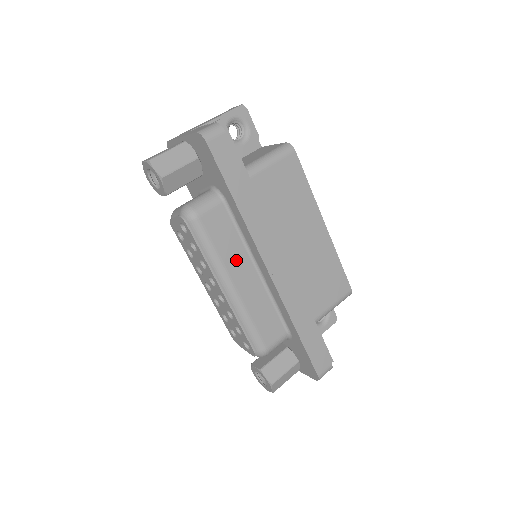
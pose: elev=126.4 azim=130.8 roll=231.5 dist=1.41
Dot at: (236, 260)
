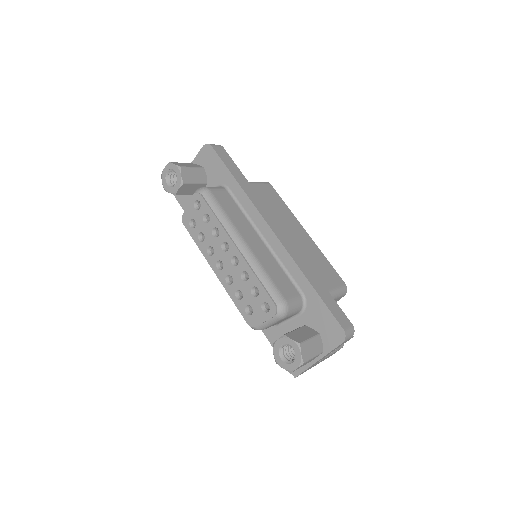
Dot at: (243, 226)
